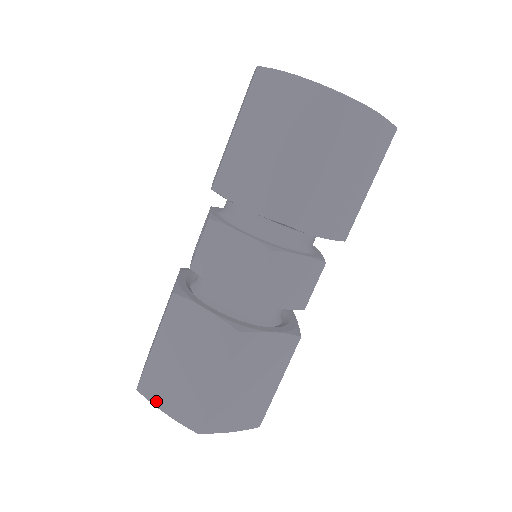
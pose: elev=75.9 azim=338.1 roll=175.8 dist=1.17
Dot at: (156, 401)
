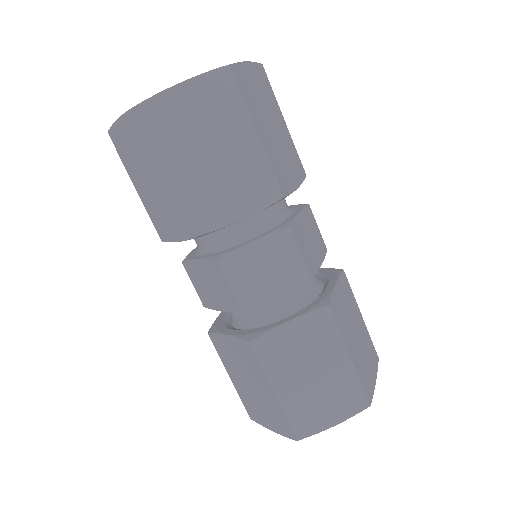
Dot at: (263, 423)
